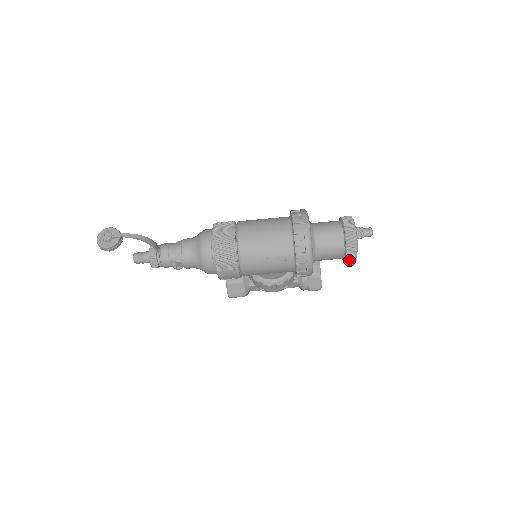
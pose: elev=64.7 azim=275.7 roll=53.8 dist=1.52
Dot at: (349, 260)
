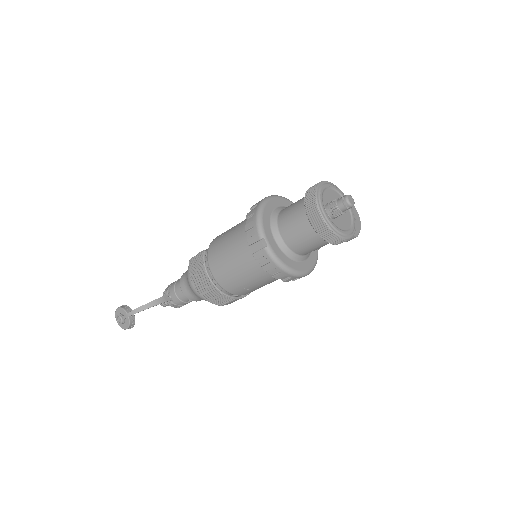
Dot at: occluded
